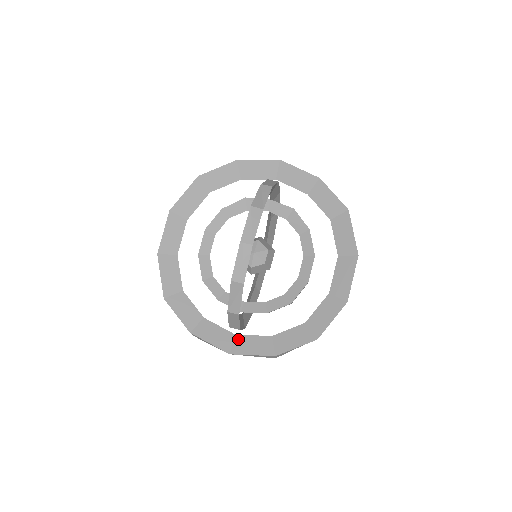
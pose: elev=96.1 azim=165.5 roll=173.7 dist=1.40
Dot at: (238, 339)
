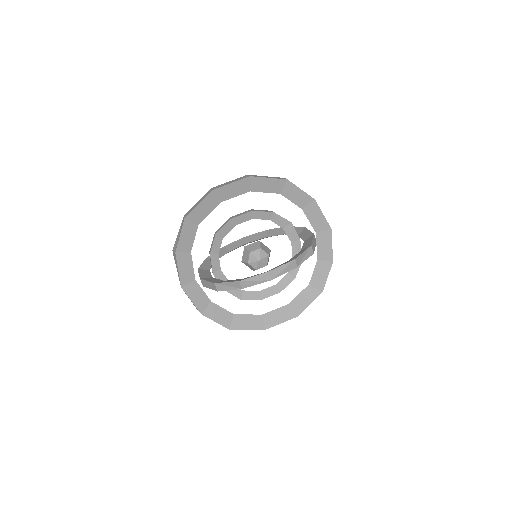
Dot at: (194, 284)
